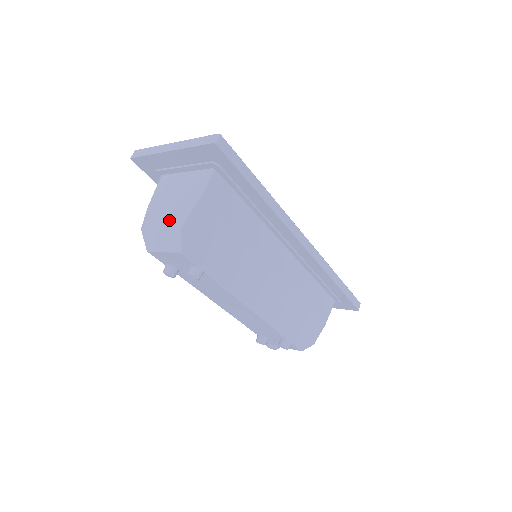
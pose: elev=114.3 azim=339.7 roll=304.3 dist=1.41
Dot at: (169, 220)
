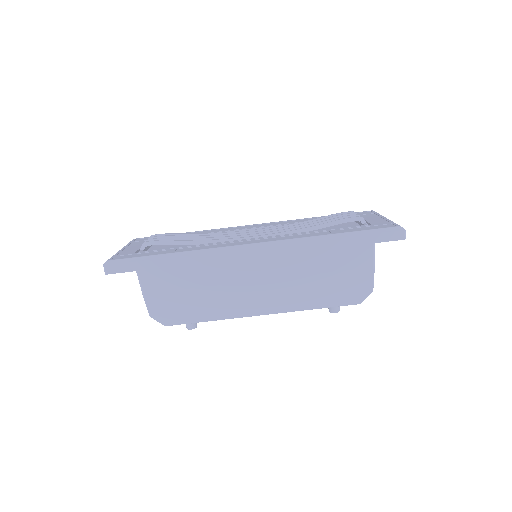
Dot at: occluded
